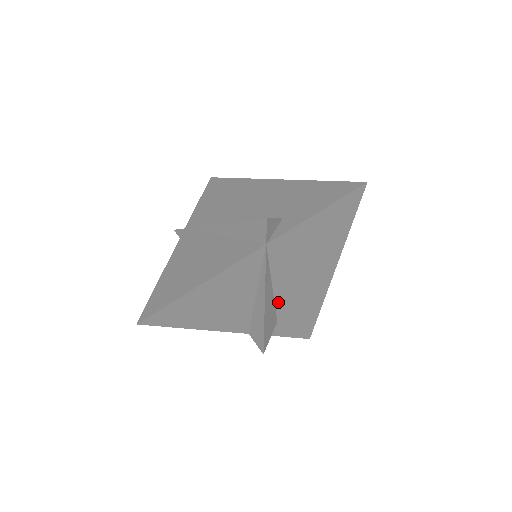
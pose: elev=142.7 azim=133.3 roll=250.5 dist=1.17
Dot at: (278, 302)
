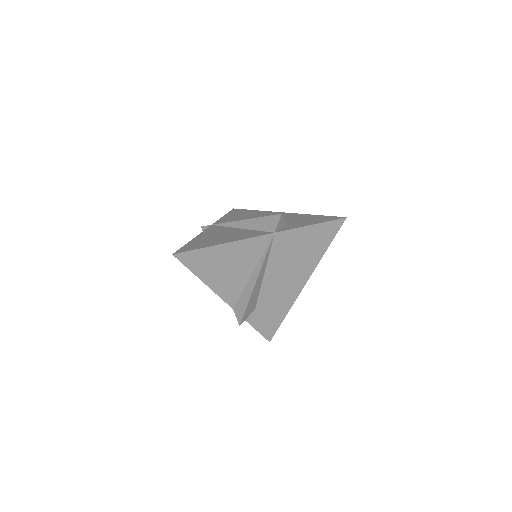
Dot at: (263, 289)
